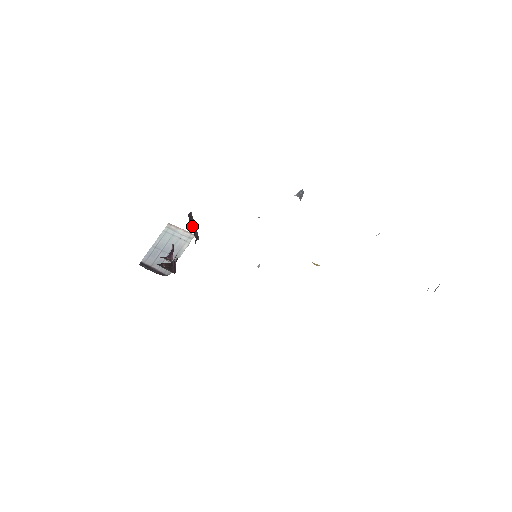
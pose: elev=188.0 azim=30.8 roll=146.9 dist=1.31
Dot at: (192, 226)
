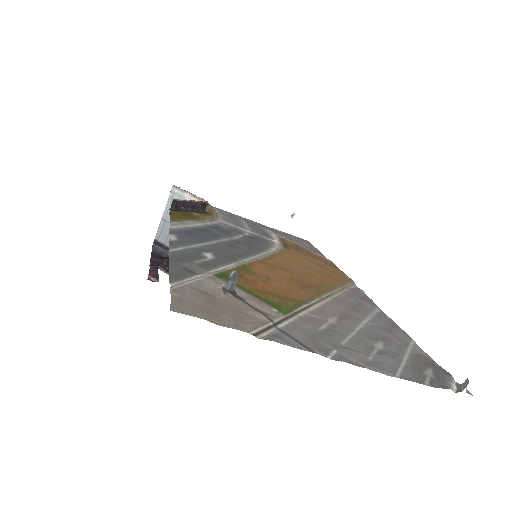
Dot at: (187, 206)
